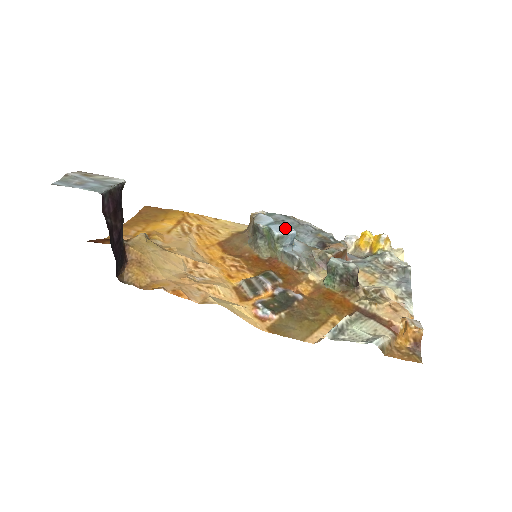
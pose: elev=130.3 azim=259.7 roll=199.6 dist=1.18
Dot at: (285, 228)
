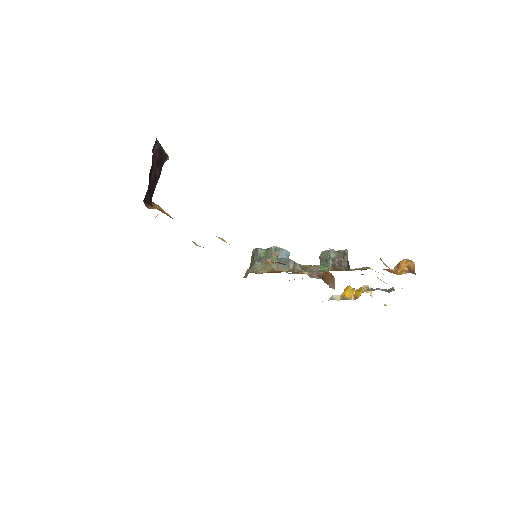
Dot at: occluded
